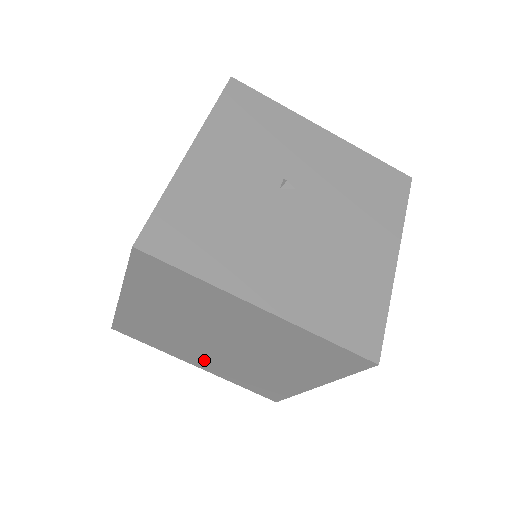
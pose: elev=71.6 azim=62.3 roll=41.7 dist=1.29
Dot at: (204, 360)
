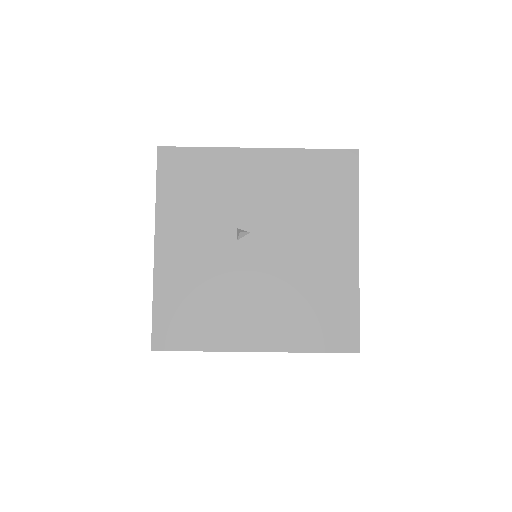
Dot at: occluded
